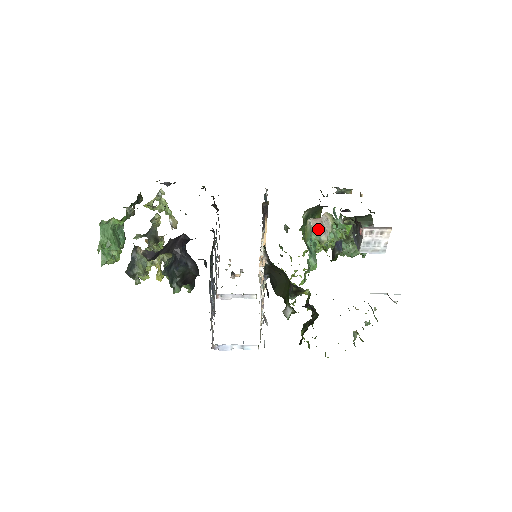
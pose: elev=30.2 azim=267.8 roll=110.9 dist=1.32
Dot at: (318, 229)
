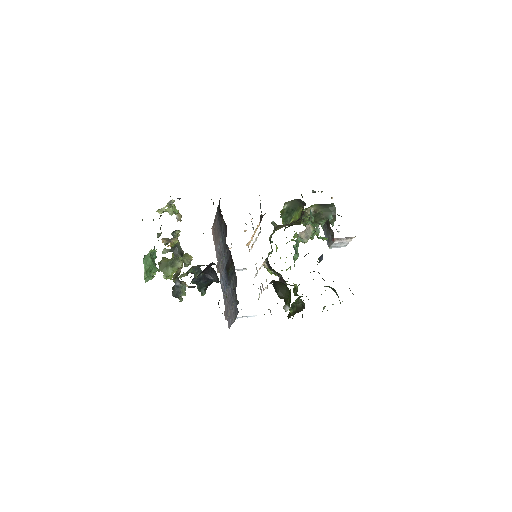
Dot at: (302, 236)
